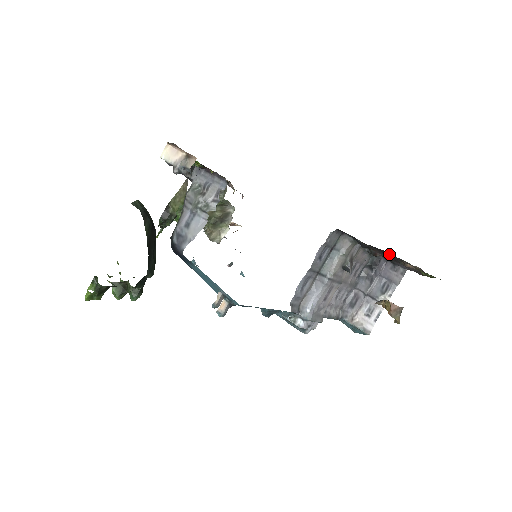
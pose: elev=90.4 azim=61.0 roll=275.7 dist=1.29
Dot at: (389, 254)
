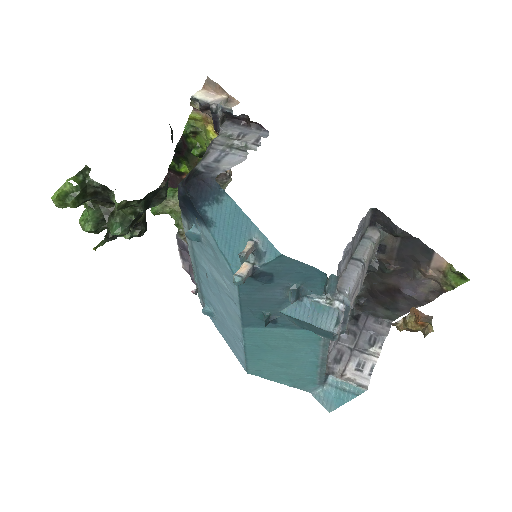
Dot at: (414, 254)
